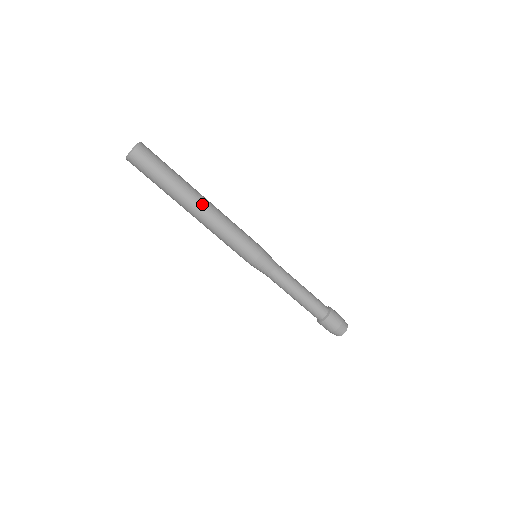
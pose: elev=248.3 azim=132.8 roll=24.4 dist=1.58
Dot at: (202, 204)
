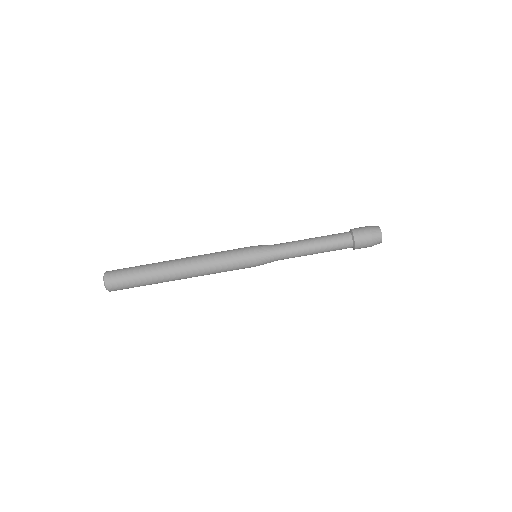
Dot at: (181, 271)
